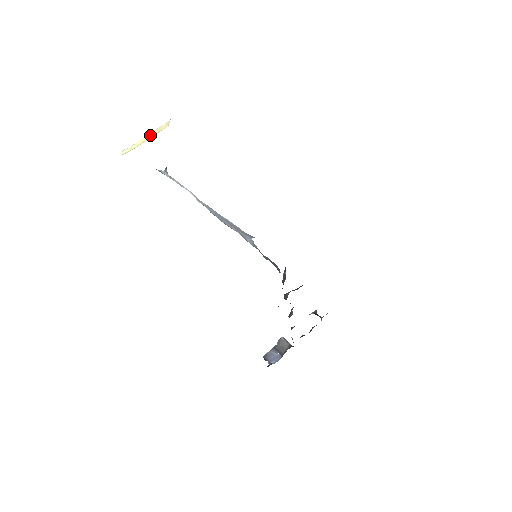
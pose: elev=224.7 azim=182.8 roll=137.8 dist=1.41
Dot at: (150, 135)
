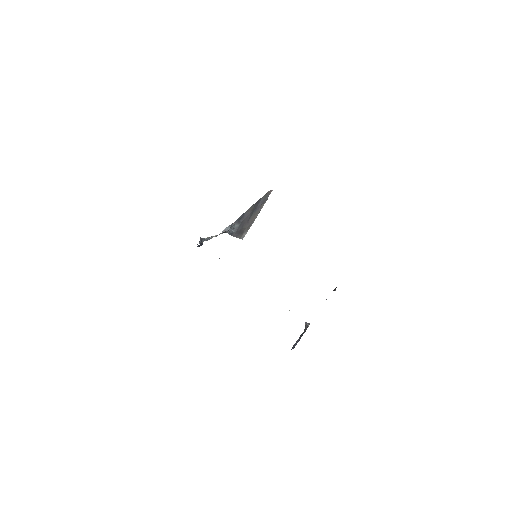
Dot at: occluded
